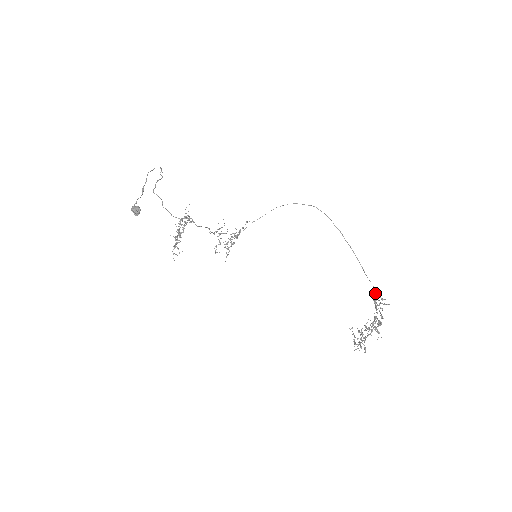
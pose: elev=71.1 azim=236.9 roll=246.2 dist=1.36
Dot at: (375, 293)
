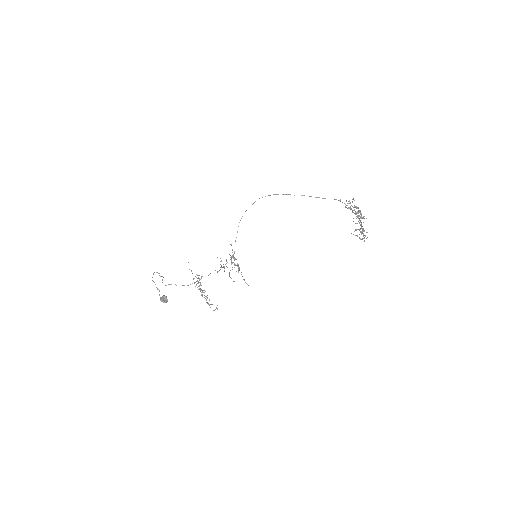
Dot at: (340, 201)
